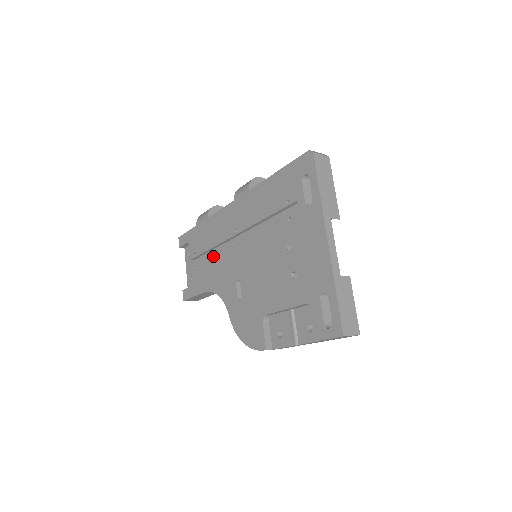
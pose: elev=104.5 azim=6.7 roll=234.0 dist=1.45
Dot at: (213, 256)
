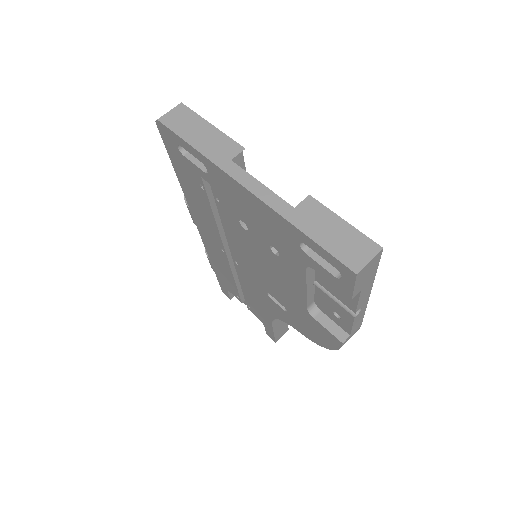
Dot at: (241, 287)
